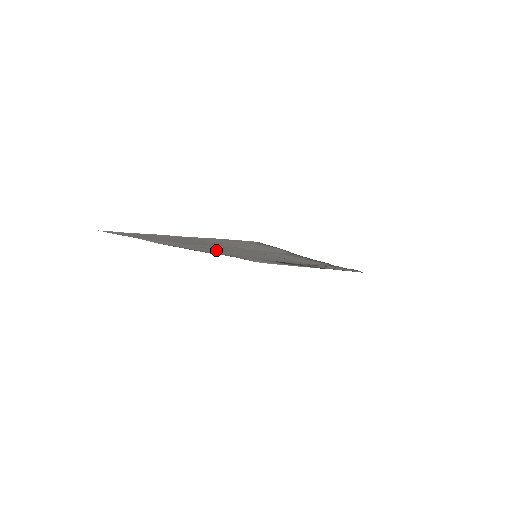
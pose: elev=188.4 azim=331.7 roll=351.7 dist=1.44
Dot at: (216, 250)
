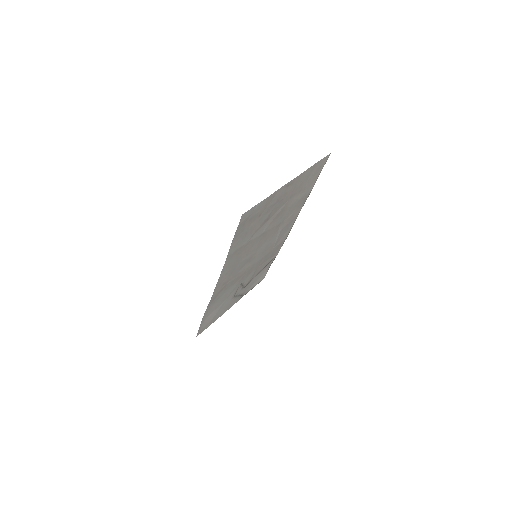
Dot at: (249, 252)
